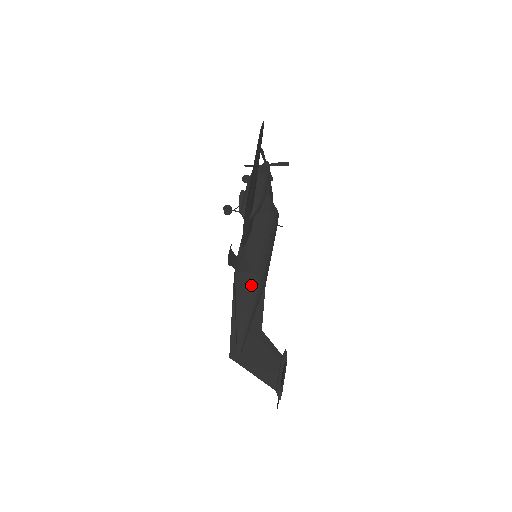
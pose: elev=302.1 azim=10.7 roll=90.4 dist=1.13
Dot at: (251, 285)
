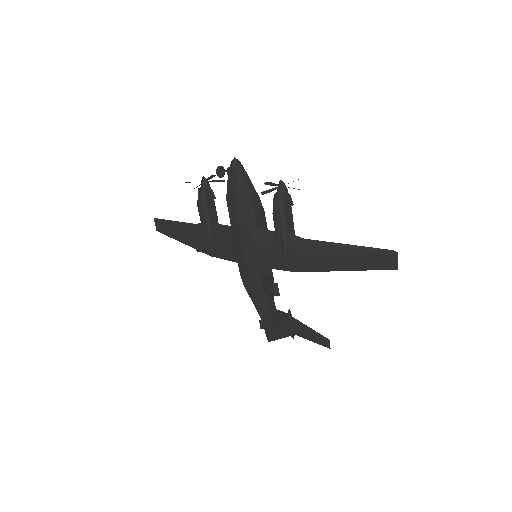
Dot at: occluded
